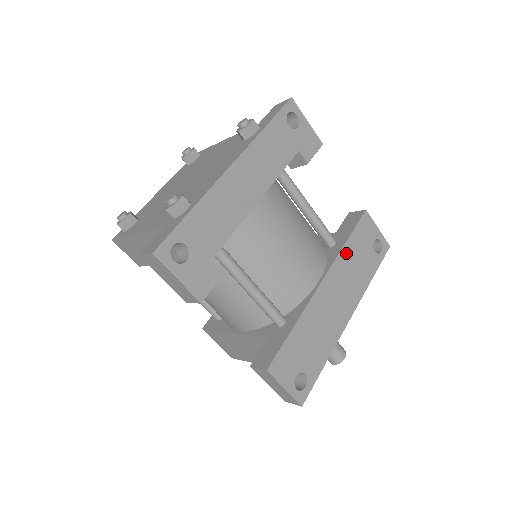
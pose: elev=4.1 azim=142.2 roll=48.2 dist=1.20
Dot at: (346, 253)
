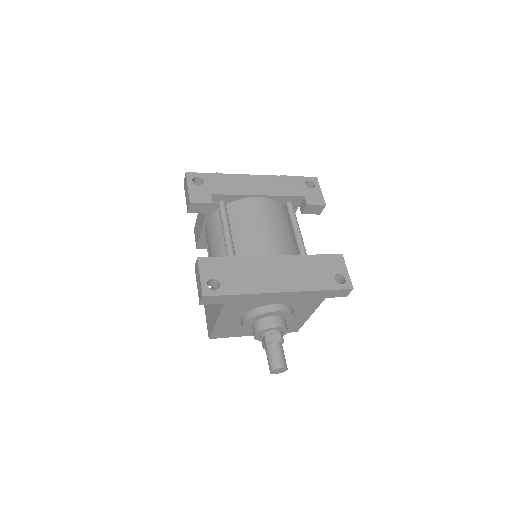
Dot at: (306, 260)
